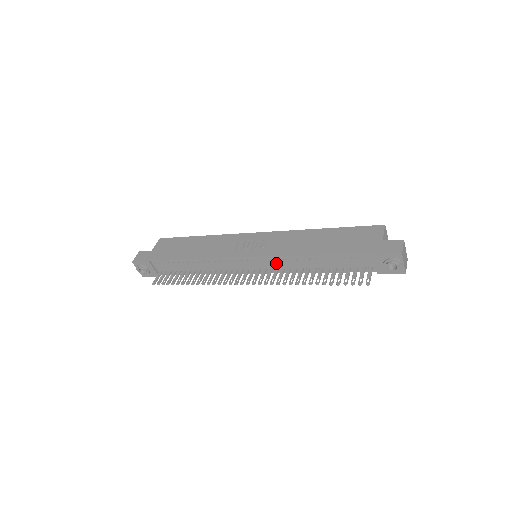
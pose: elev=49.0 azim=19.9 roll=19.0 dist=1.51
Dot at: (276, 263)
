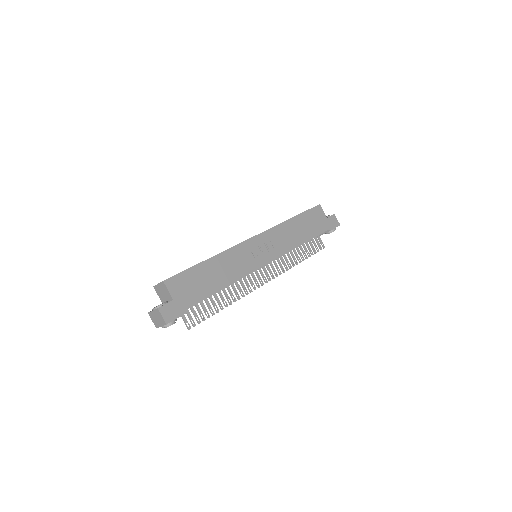
Dot at: occluded
